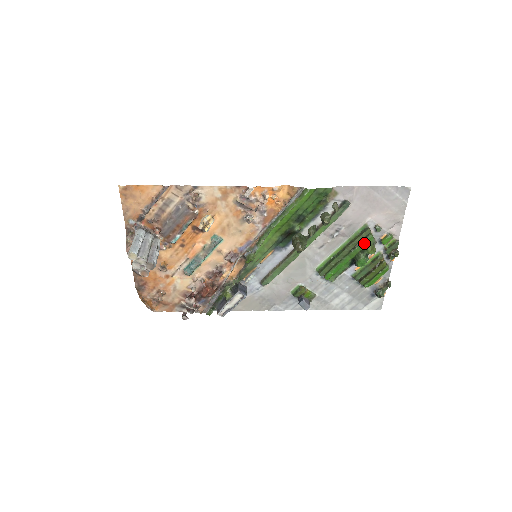
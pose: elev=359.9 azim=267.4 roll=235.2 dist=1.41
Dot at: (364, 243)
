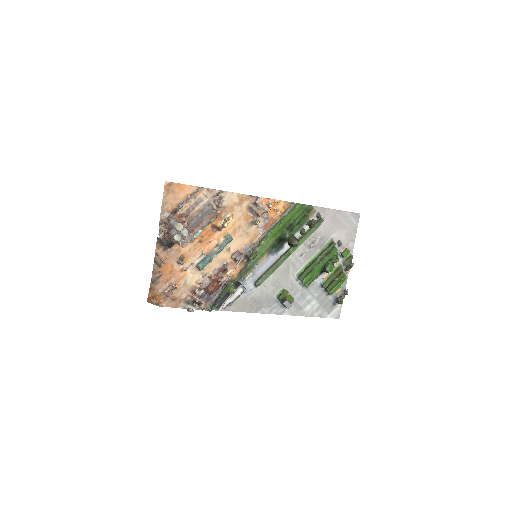
Dot at: (331, 253)
